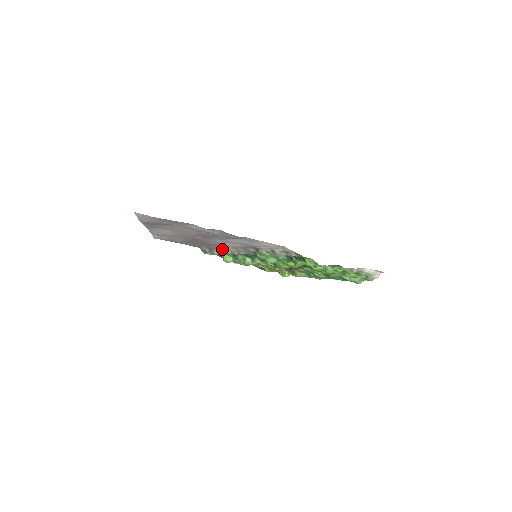
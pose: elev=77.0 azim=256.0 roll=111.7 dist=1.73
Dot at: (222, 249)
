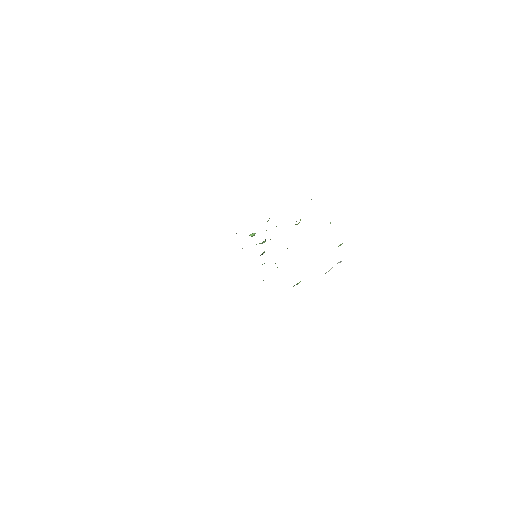
Dot at: occluded
